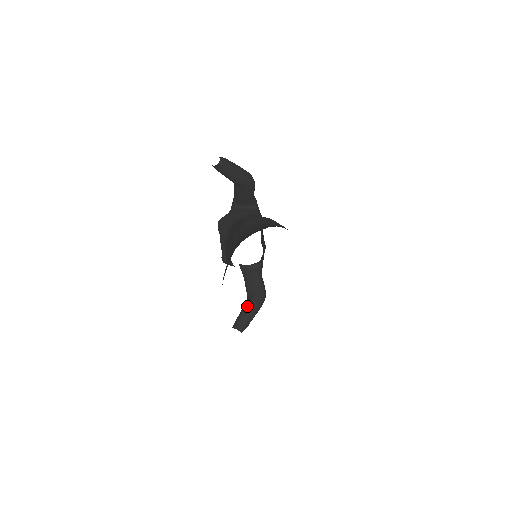
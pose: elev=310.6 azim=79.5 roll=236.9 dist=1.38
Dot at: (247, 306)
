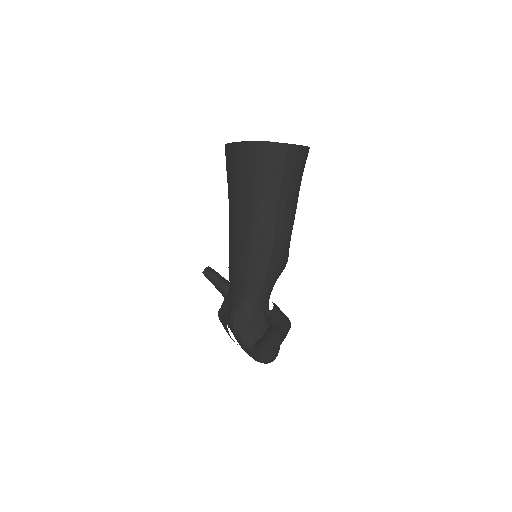
Dot at: occluded
